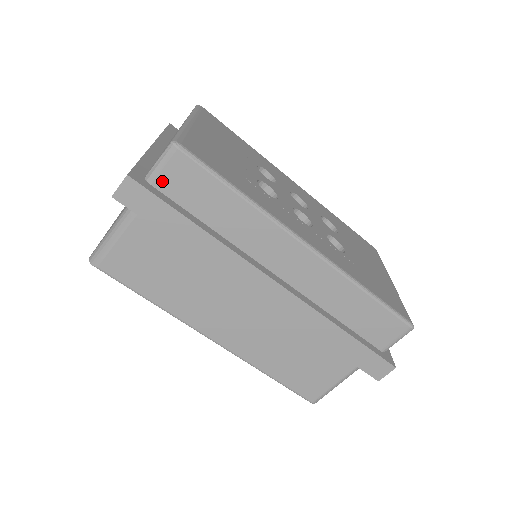
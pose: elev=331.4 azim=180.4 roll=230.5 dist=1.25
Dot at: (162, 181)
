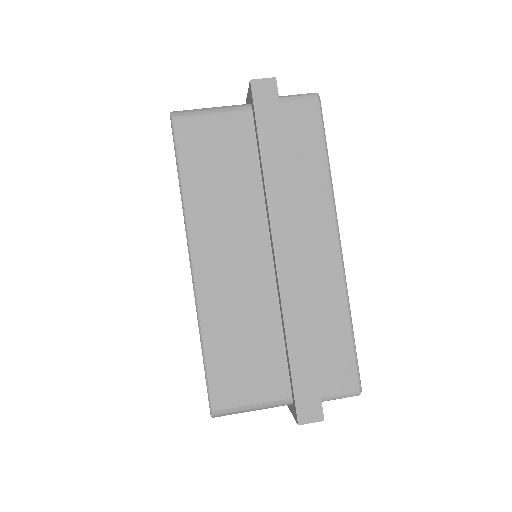
Dot at: (287, 107)
